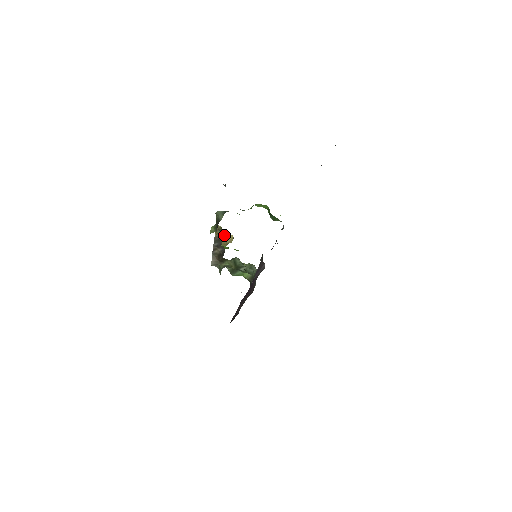
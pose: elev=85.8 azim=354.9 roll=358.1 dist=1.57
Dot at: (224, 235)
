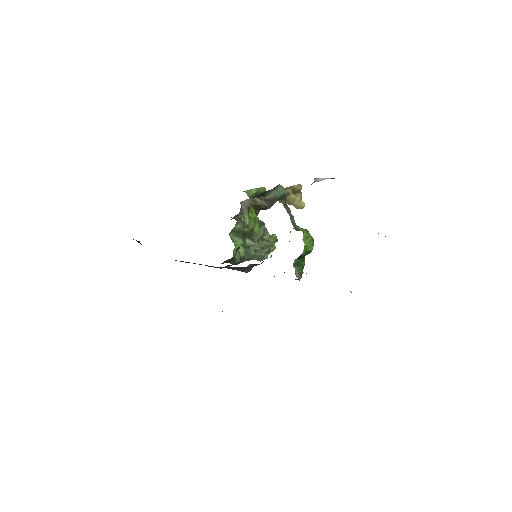
Dot at: occluded
